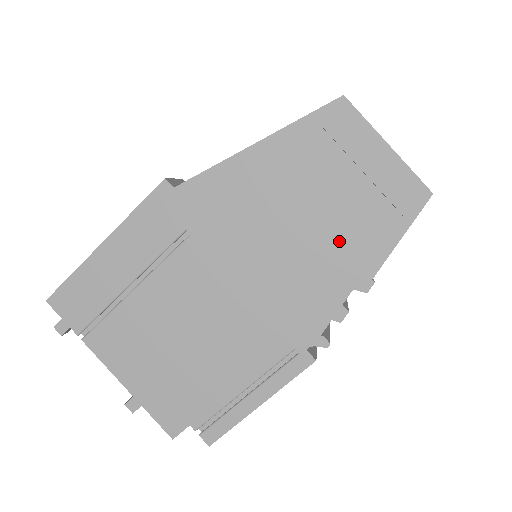
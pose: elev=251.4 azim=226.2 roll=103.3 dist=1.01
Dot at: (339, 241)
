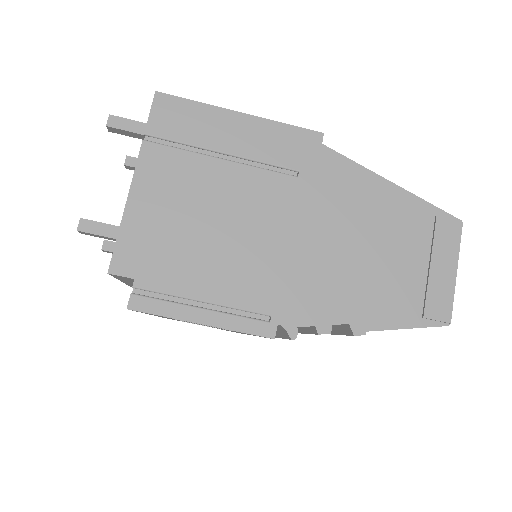
Dot at: (374, 287)
